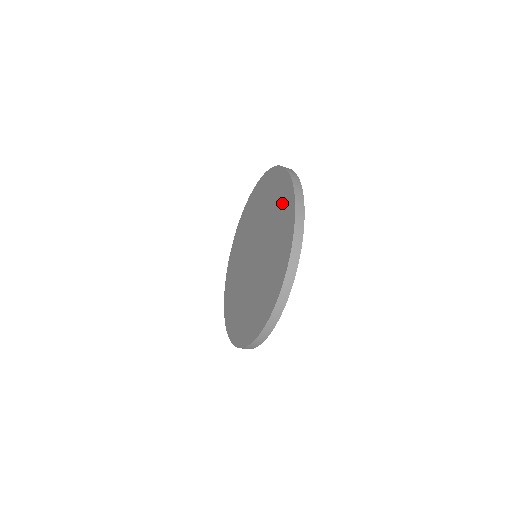
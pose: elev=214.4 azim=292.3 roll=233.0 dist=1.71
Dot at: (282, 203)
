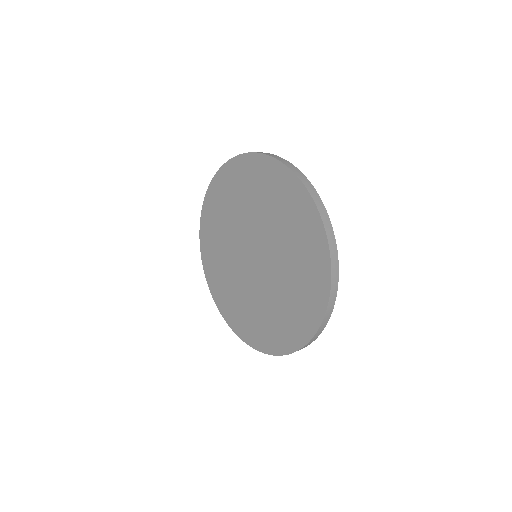
Dot at: (297, 217)
